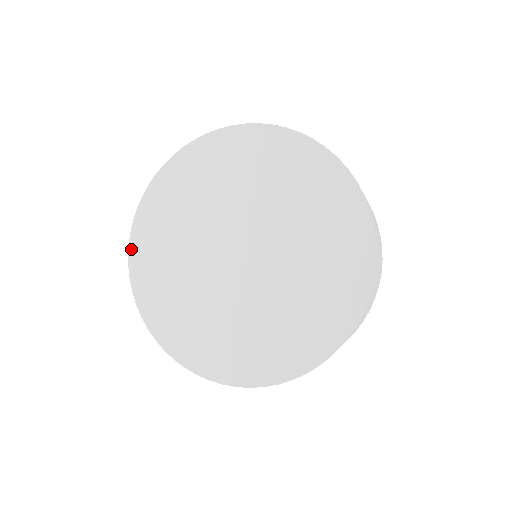
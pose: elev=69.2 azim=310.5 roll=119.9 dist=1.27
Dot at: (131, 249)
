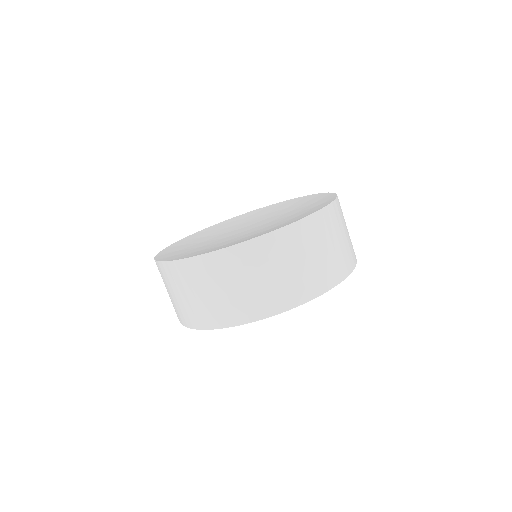
Dot at: (184, 238)
